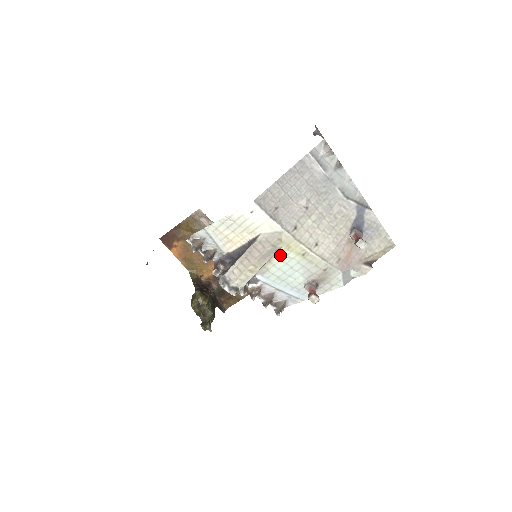
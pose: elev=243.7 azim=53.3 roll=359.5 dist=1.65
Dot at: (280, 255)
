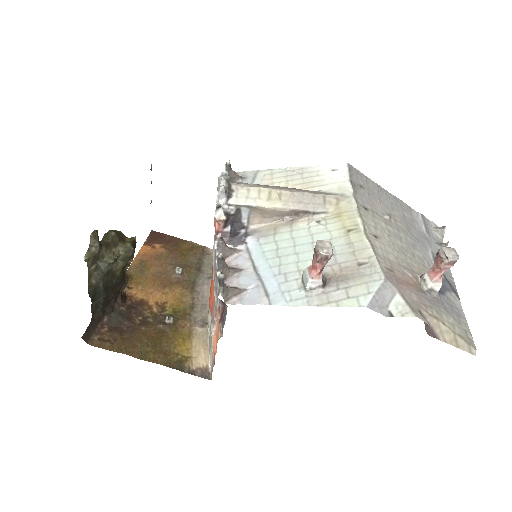
Dot at: (316, 220)
